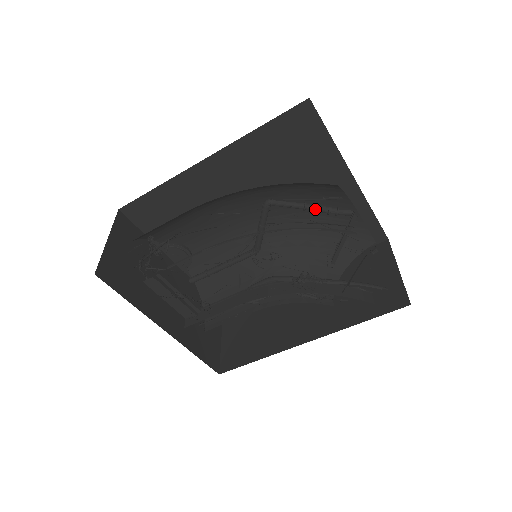
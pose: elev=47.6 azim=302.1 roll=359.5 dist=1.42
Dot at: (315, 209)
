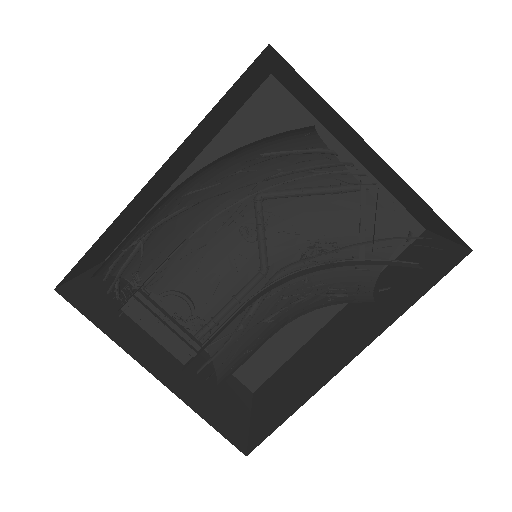
Dot at: (314, 190)
